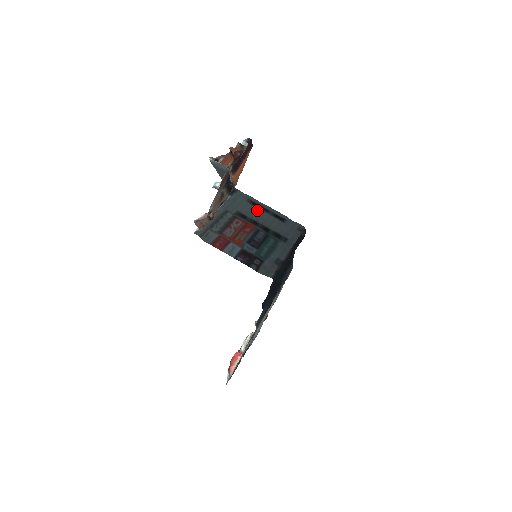
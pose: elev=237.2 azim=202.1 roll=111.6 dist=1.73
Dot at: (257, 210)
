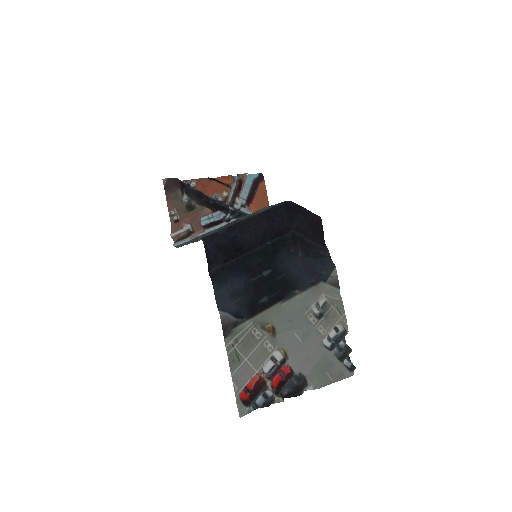
Dot at: occluded
